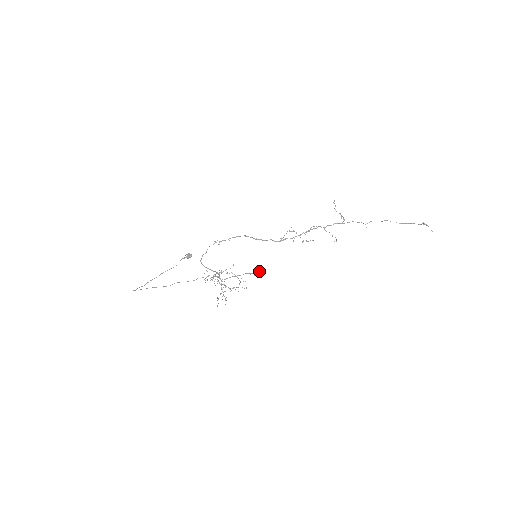
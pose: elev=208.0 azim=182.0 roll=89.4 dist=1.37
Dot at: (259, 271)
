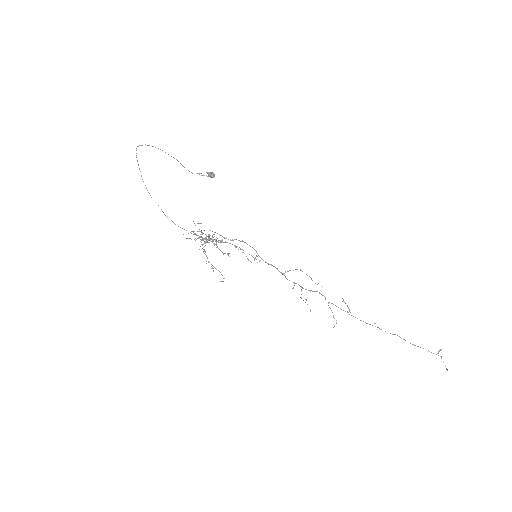
Dot at: occluded
